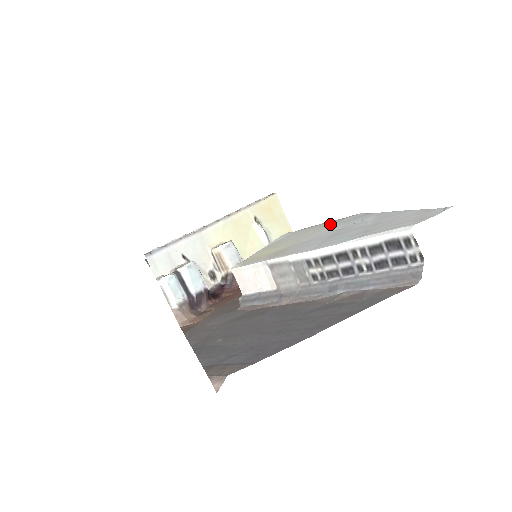
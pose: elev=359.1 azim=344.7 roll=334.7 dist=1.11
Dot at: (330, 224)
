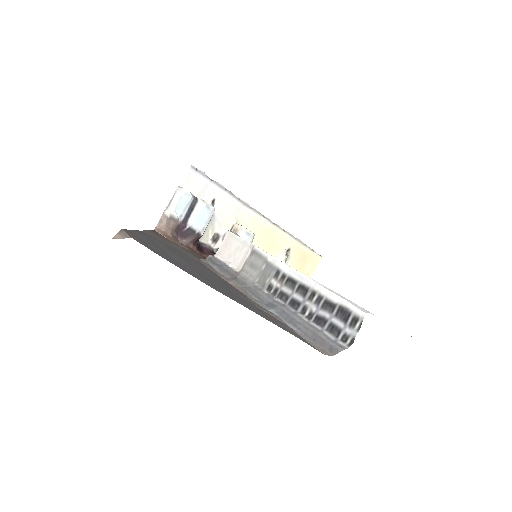
Dot at: occluded
